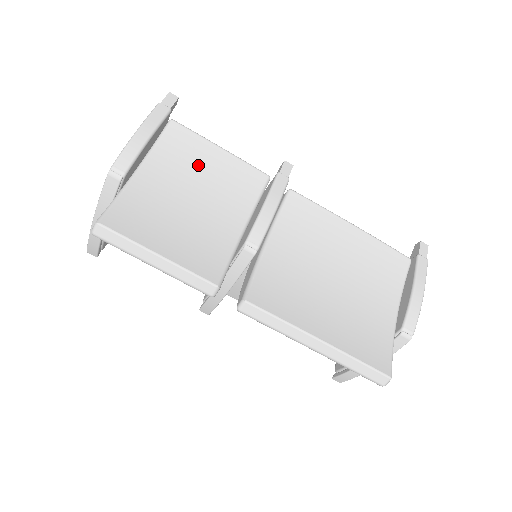
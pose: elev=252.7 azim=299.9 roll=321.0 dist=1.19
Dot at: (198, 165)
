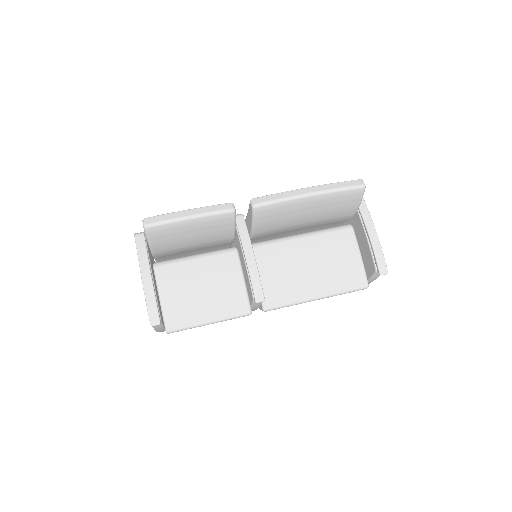
Dot at: occluded
